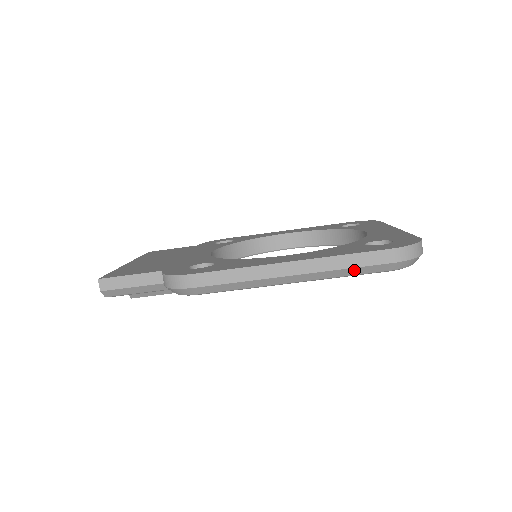
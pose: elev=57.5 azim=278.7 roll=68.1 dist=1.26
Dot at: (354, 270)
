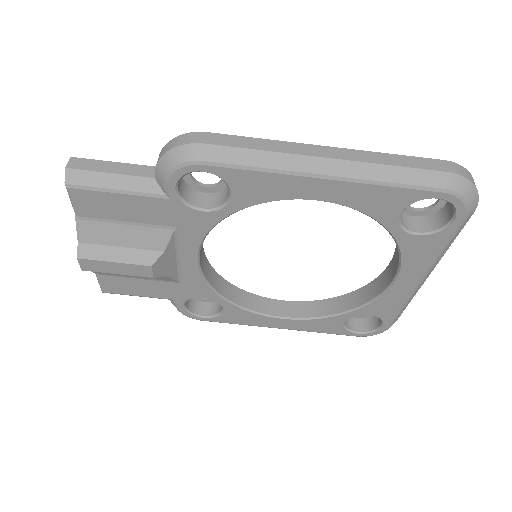
Dot at: (403, 172)
